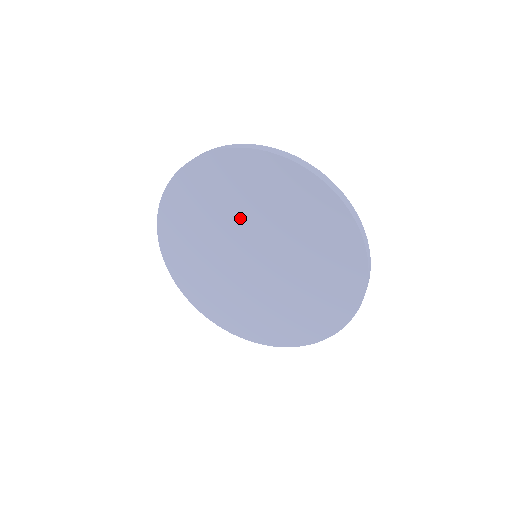
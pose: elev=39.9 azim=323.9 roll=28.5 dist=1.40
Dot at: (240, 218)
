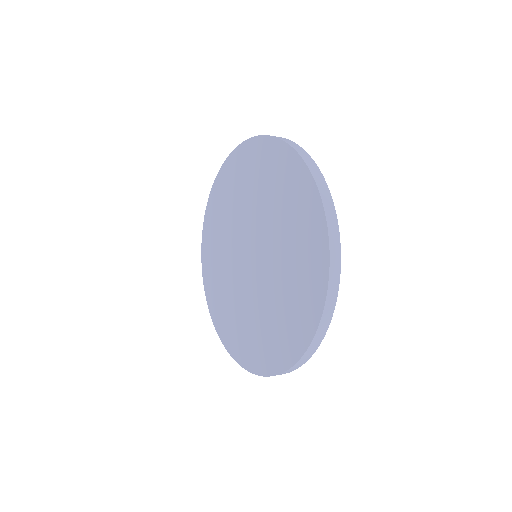
Dot at: (237, 219)
